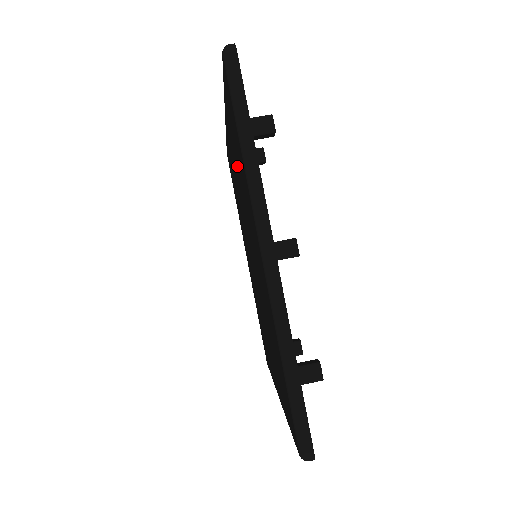
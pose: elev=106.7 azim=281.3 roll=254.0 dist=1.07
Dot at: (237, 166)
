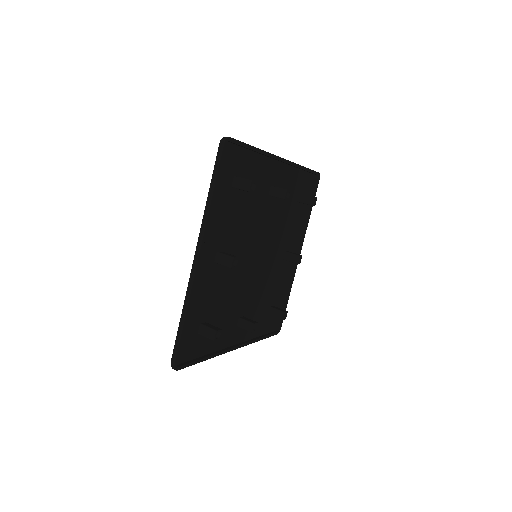
Dot at: (287, 220)
